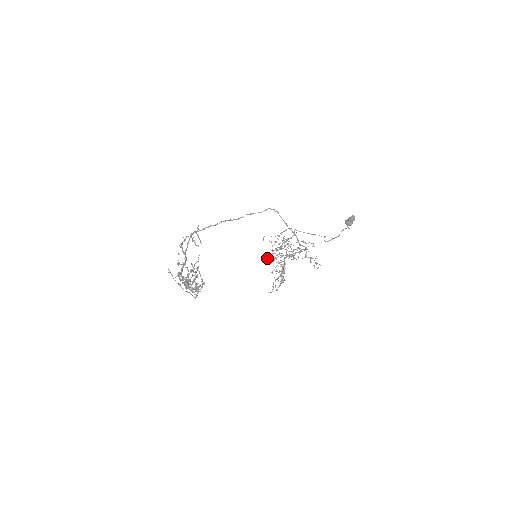
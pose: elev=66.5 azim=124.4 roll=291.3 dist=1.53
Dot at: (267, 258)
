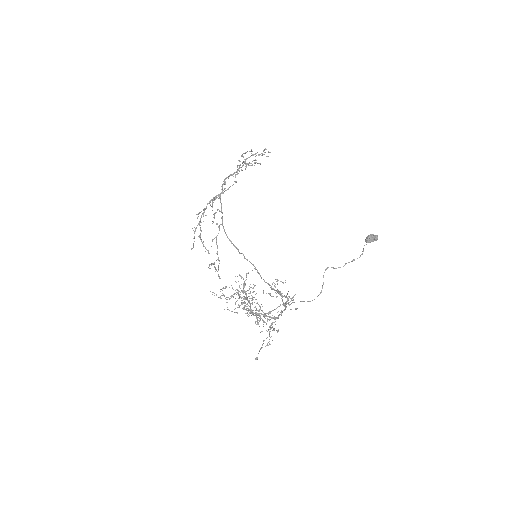
Dot at: occluded
